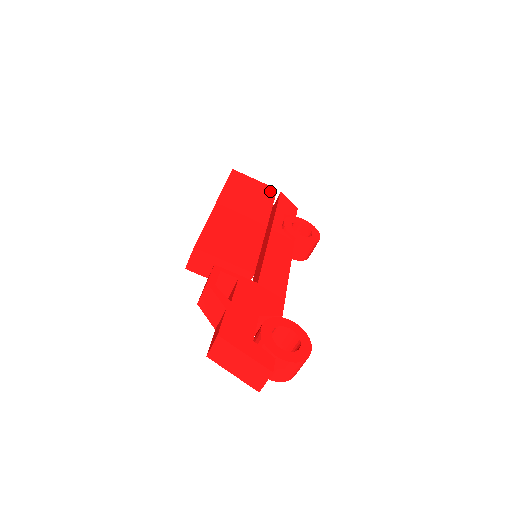
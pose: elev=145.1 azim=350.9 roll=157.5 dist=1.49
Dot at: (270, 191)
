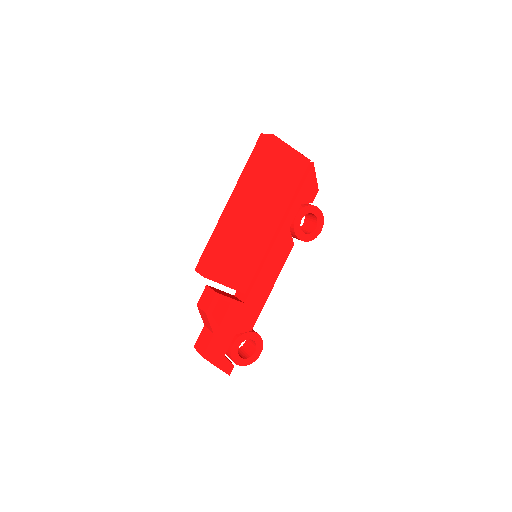
Dot at: (301, 167)
